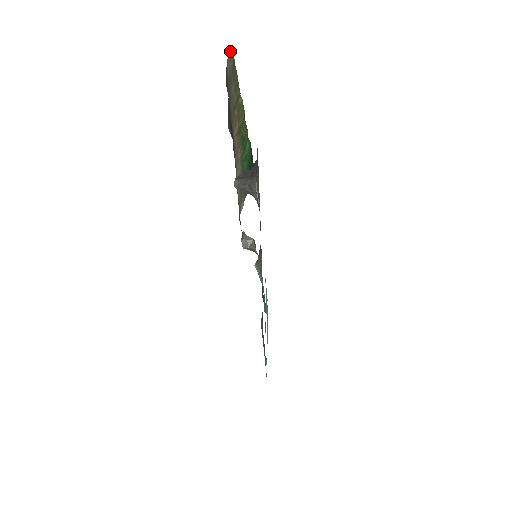
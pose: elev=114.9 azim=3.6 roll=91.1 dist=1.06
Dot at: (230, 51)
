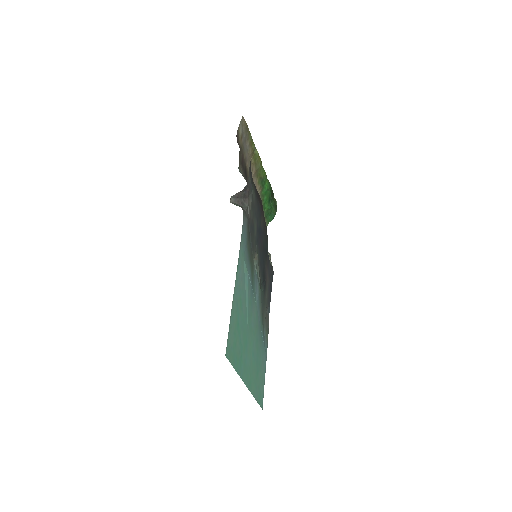
Dot at: (243, 120)
